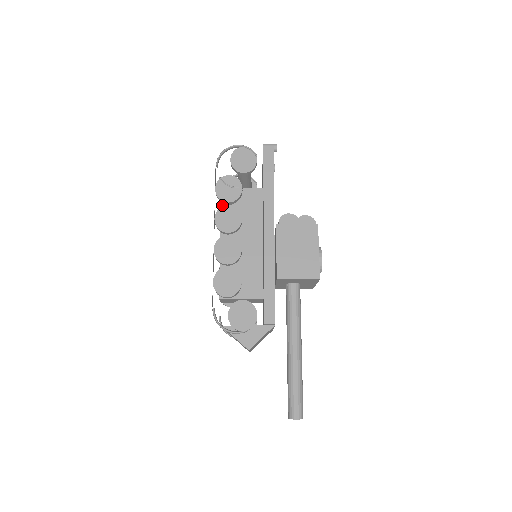
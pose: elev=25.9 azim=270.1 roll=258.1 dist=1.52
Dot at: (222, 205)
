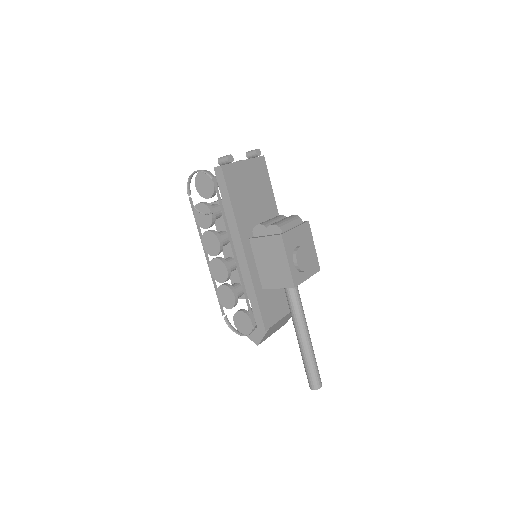
Dot at: occluded
